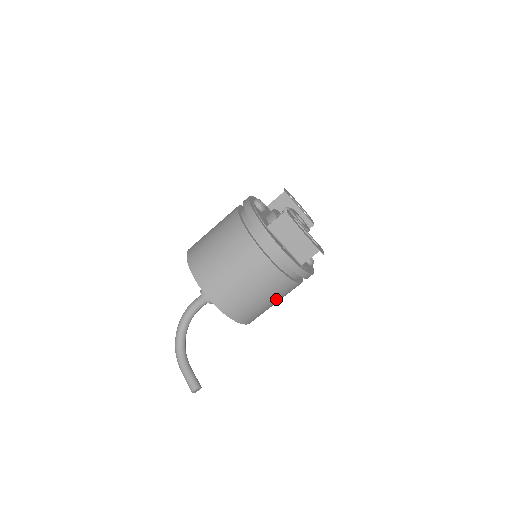
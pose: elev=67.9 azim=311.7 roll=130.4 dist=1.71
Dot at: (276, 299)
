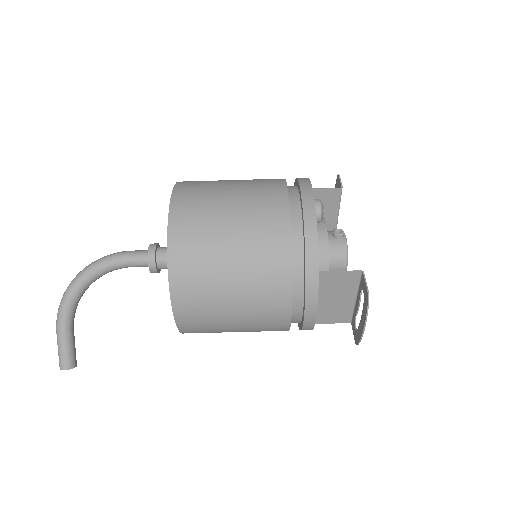
Dot at: occluded
